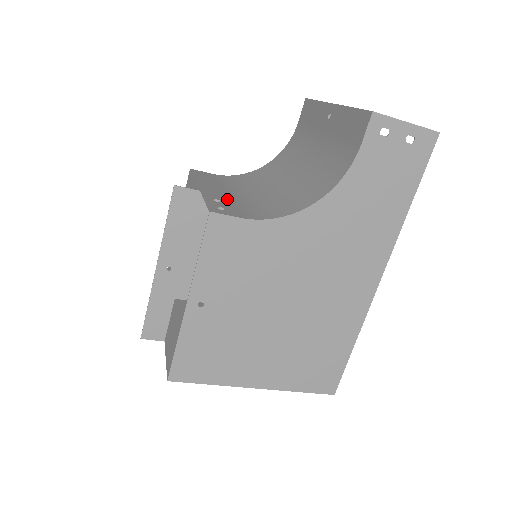
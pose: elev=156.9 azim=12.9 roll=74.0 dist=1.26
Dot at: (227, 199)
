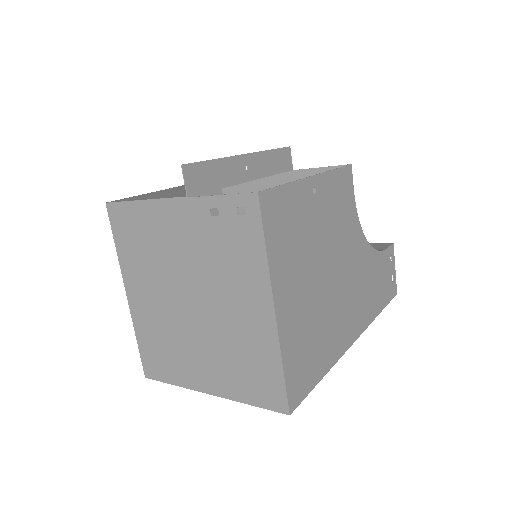
Dot at: occluded
